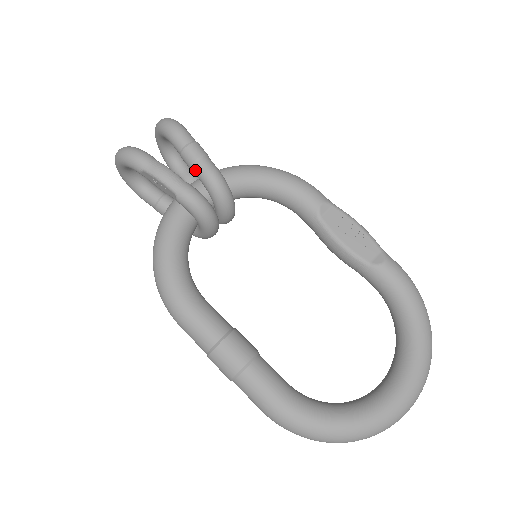
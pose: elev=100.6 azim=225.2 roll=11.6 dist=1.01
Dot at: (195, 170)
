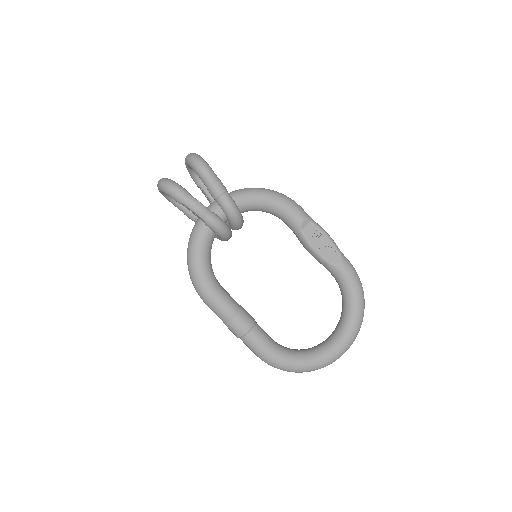
Dot at: (218, 202)
